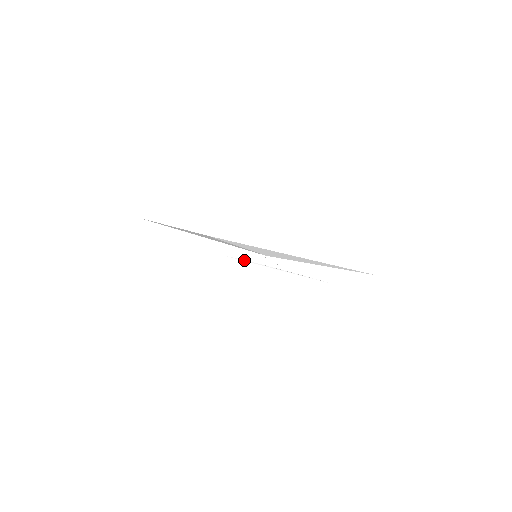
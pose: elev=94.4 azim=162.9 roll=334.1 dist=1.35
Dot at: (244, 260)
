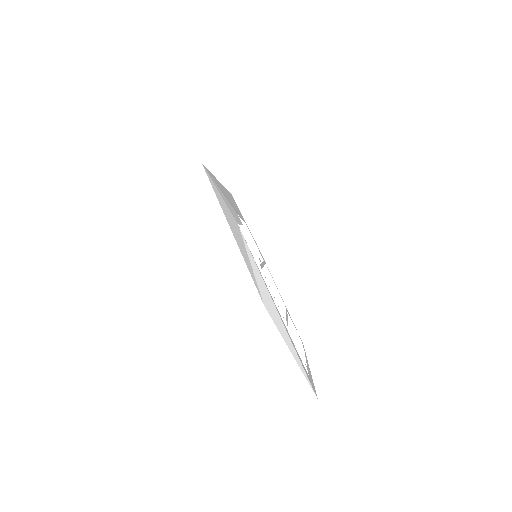
Dot at: occluded
